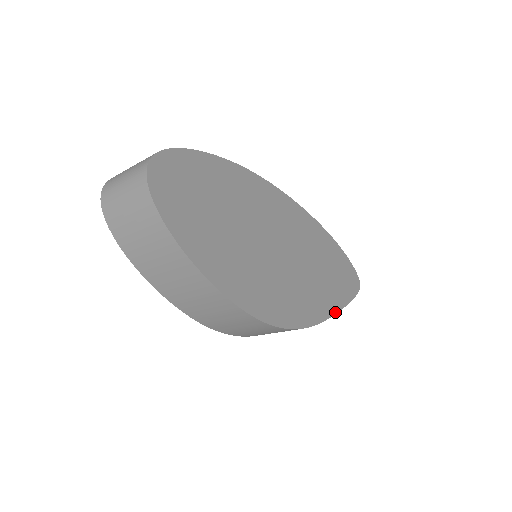
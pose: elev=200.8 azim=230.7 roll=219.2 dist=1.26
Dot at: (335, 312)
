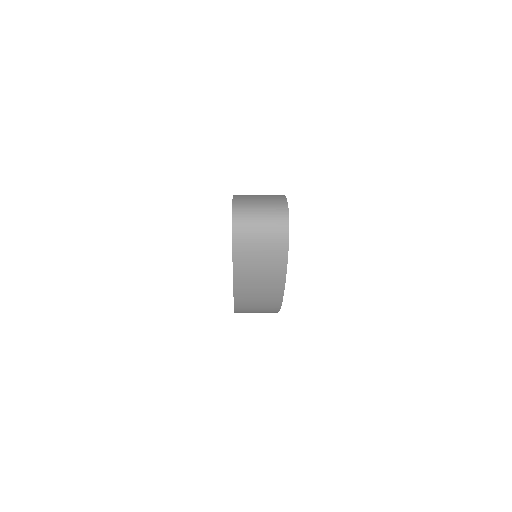
Dot at: occluded
